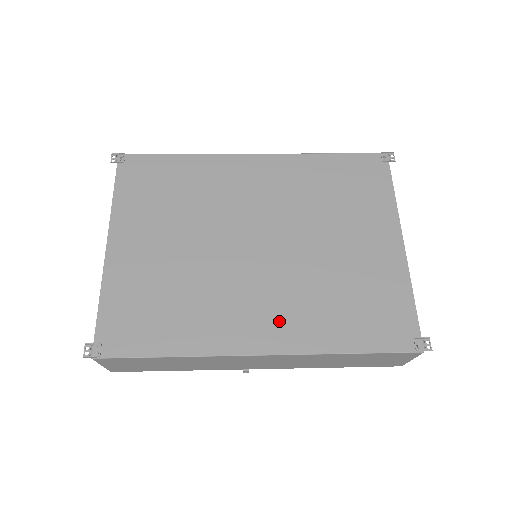
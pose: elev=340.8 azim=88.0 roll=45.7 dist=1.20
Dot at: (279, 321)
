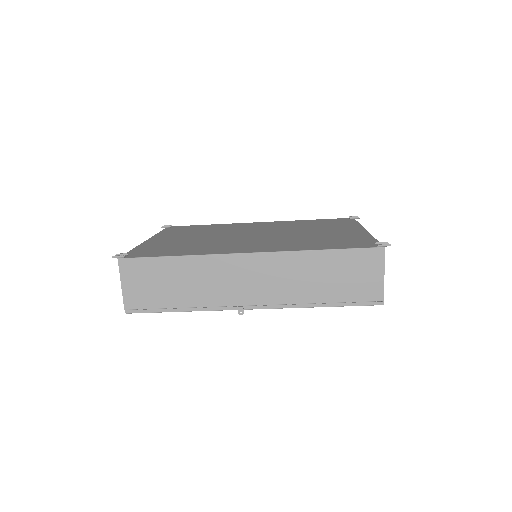
Dot at: (266, 246)
